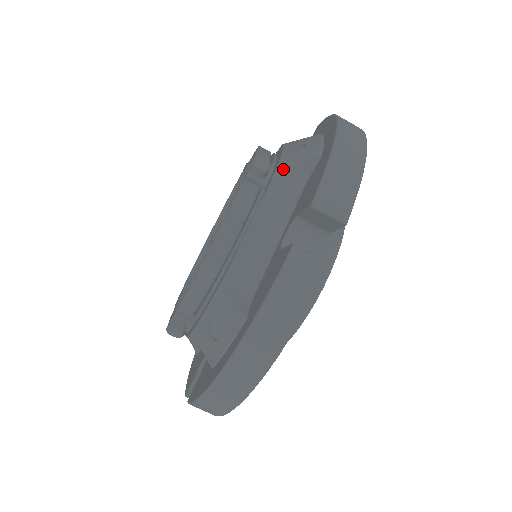
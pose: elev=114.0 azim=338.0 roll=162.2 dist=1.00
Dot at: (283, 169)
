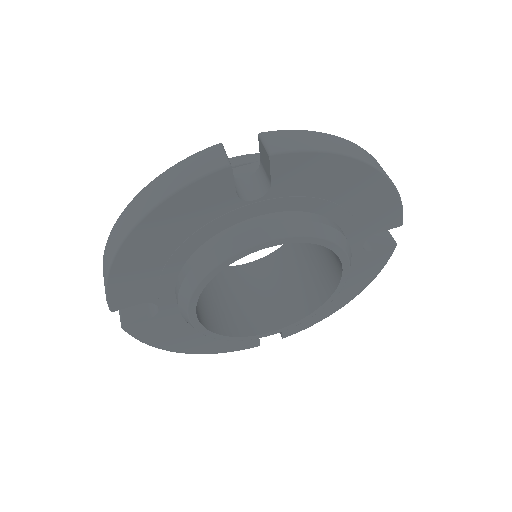
Dot at: occluded
